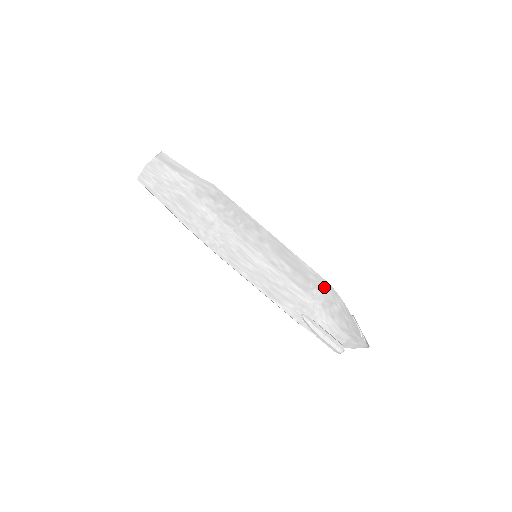
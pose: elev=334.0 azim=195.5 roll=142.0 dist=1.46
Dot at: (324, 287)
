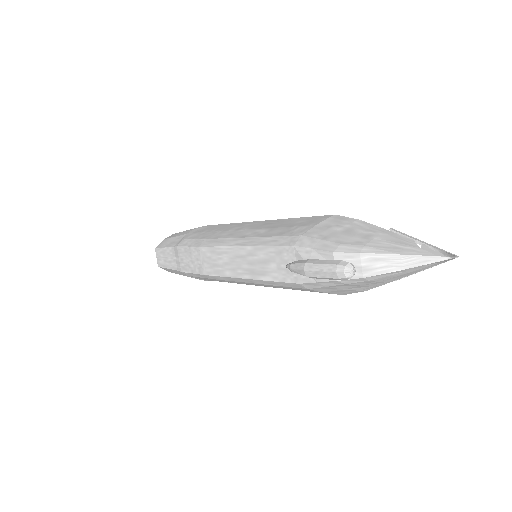
Dot at: (318, 220)
